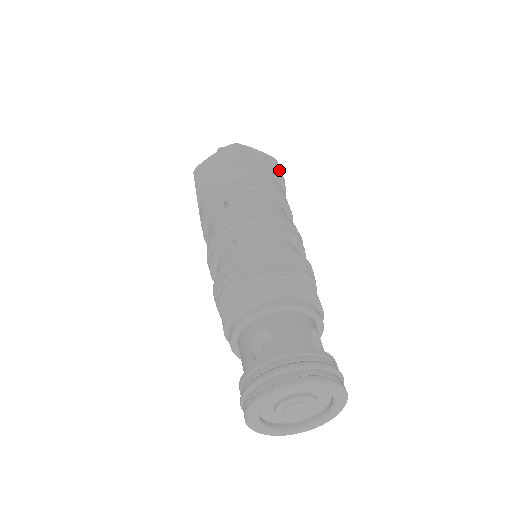
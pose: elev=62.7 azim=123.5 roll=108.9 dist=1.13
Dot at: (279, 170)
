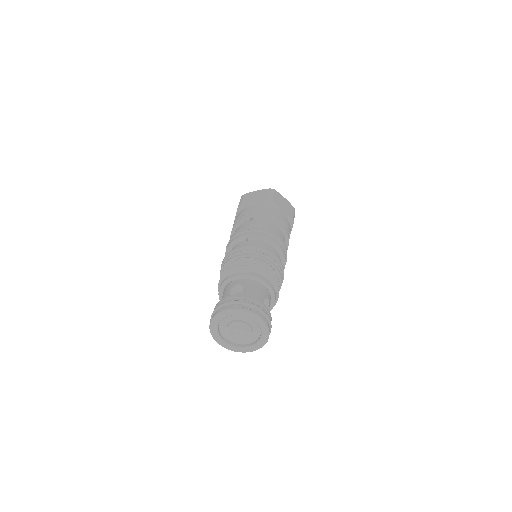
Dot at: (293, 215)
